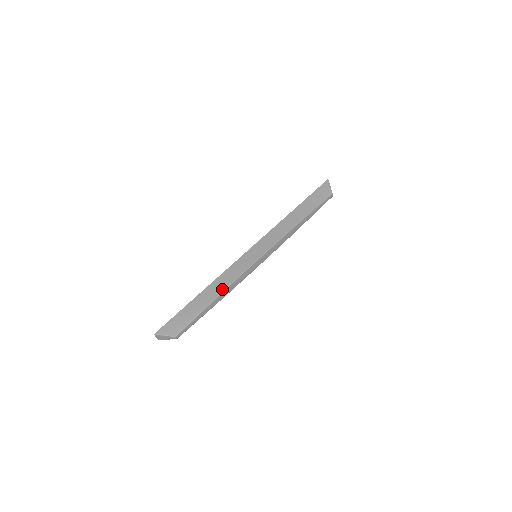
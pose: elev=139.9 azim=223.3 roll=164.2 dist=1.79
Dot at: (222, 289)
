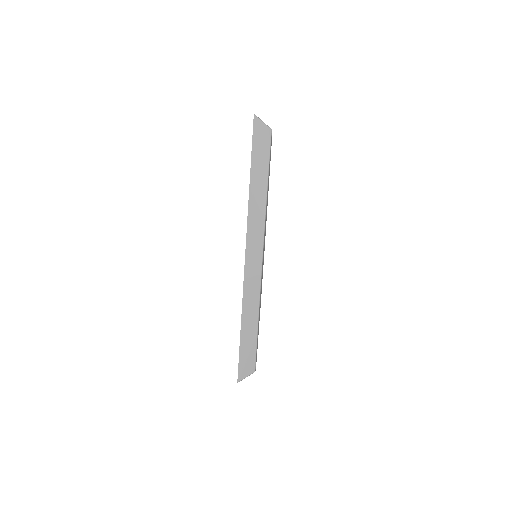
Dot at: (256, 310)
